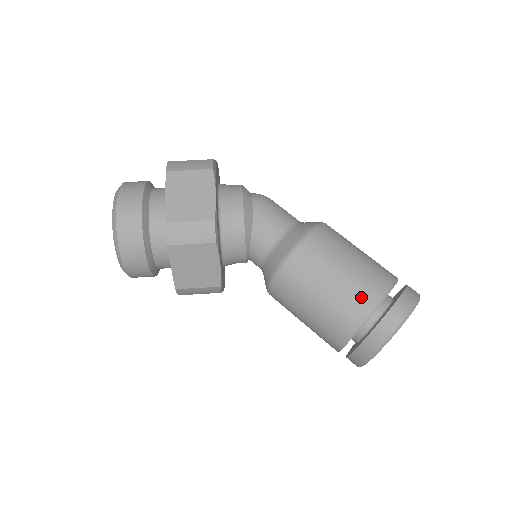
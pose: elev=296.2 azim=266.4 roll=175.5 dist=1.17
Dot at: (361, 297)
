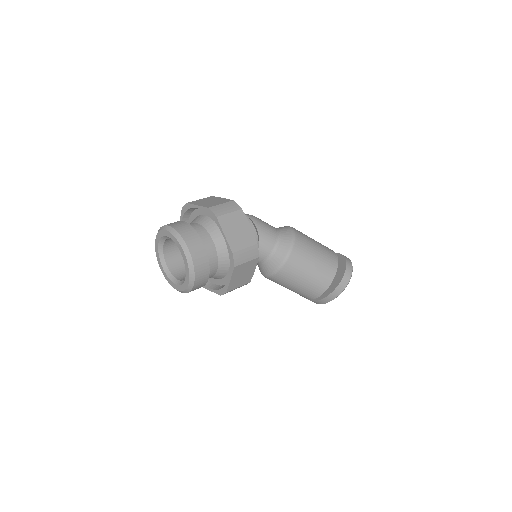
Dot at: (329, 267)
